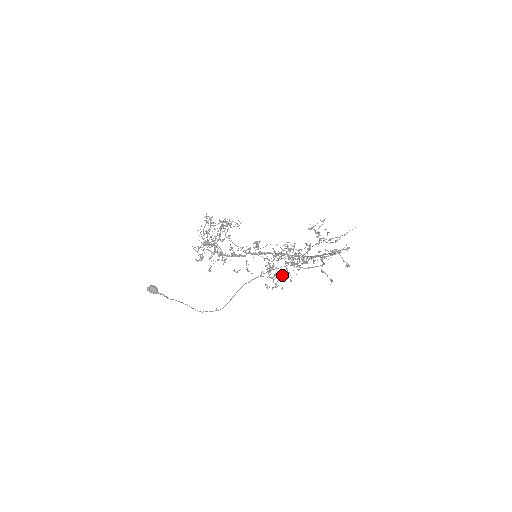
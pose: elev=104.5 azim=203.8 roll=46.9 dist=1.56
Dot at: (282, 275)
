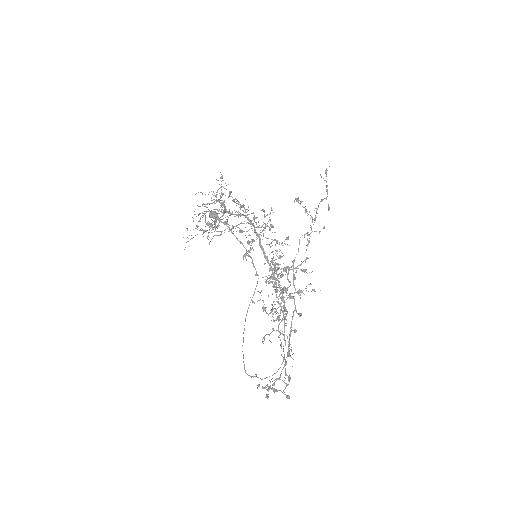
Dot at: occluded
